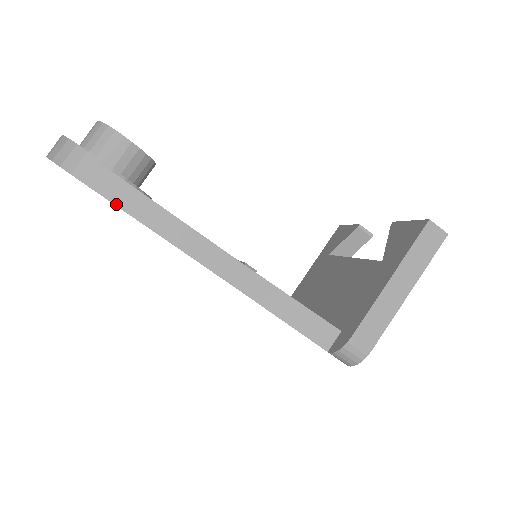
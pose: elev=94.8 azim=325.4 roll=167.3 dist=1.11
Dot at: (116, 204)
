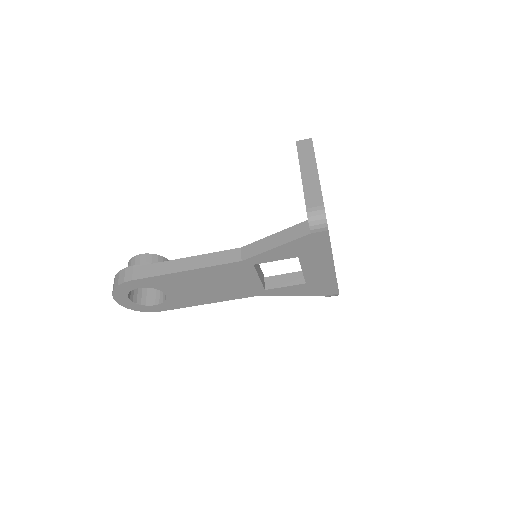
Dot at: (153, 276)
